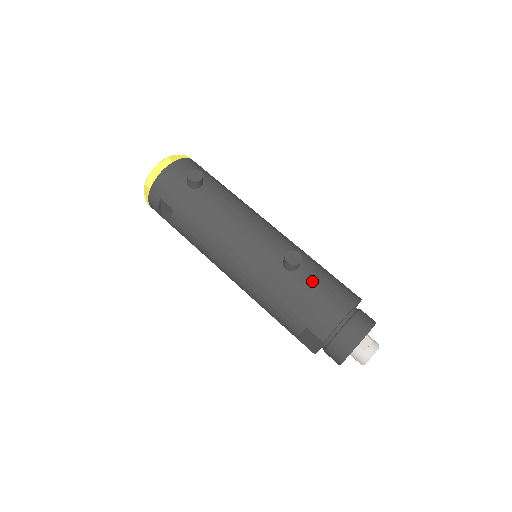
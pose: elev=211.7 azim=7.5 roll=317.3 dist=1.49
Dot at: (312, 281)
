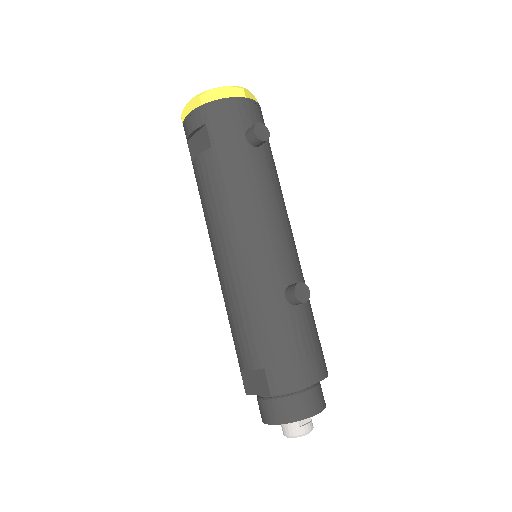
Dot at: (302, 327)
